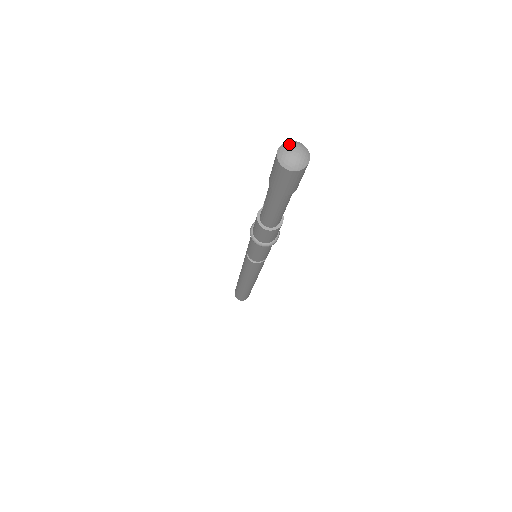
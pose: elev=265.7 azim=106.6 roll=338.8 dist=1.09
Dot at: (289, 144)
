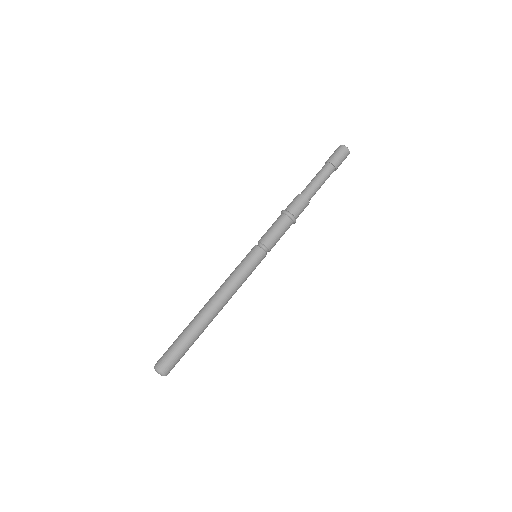
Dot at: occluded
